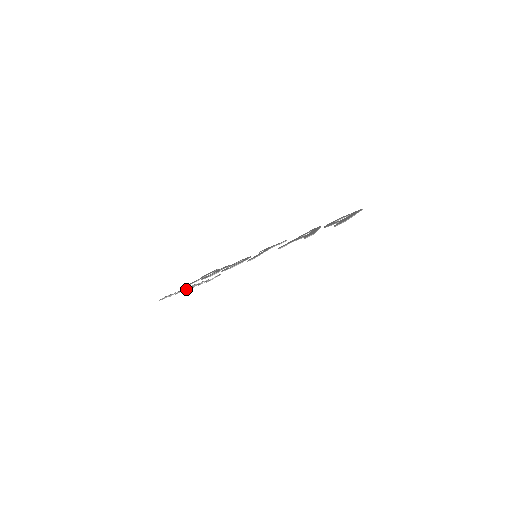
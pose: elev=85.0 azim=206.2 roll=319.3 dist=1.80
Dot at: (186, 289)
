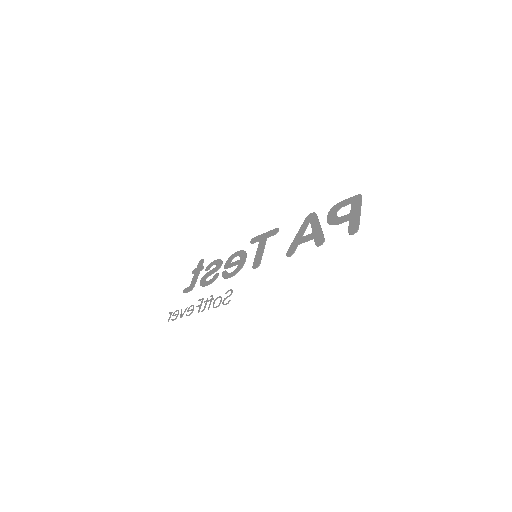
Dot at: (199, 310)
